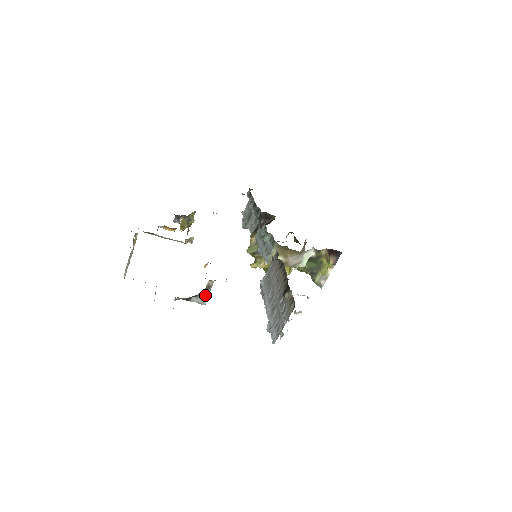
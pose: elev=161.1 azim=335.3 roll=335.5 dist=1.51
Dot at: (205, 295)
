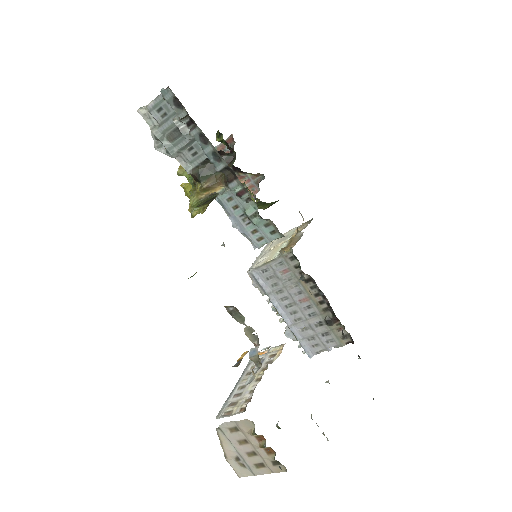
Dot at: occluded
